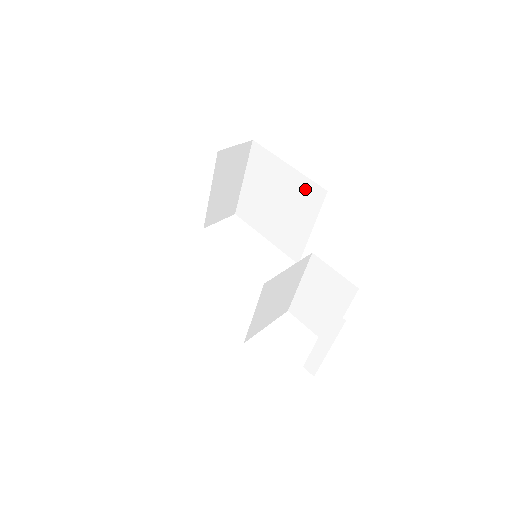
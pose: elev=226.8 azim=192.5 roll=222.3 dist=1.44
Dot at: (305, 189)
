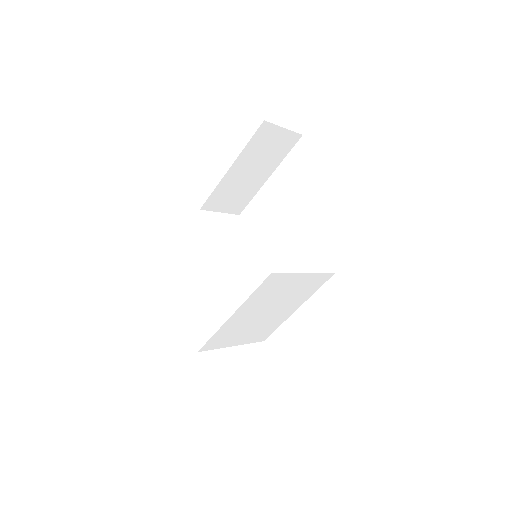
Dot at: (342, 209)
